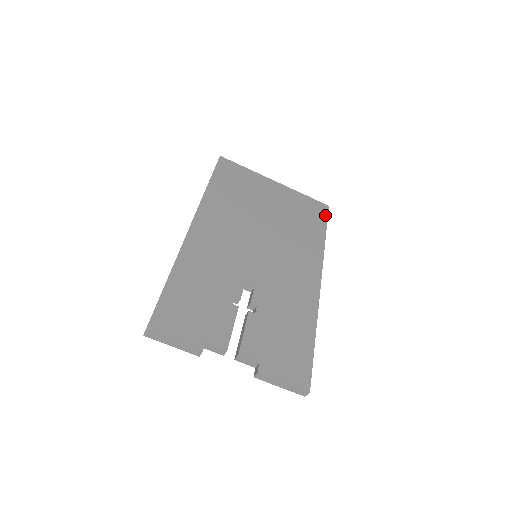
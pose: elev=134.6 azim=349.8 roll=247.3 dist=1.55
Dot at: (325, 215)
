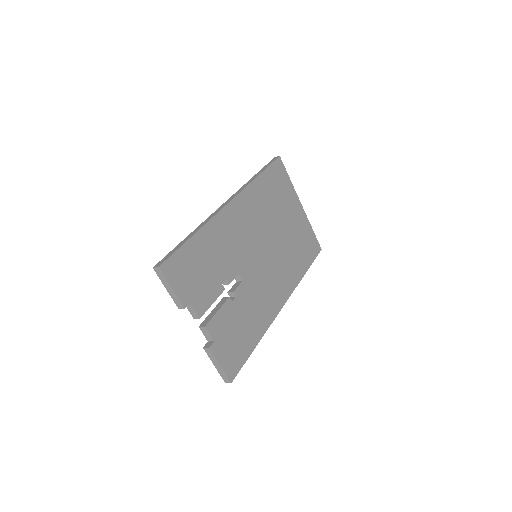
Dot at: (315, 255)
